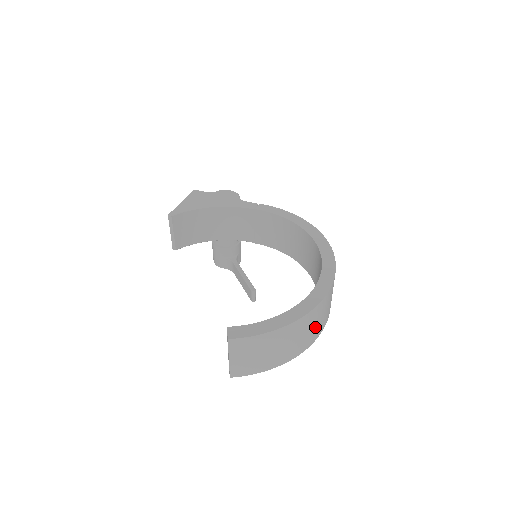
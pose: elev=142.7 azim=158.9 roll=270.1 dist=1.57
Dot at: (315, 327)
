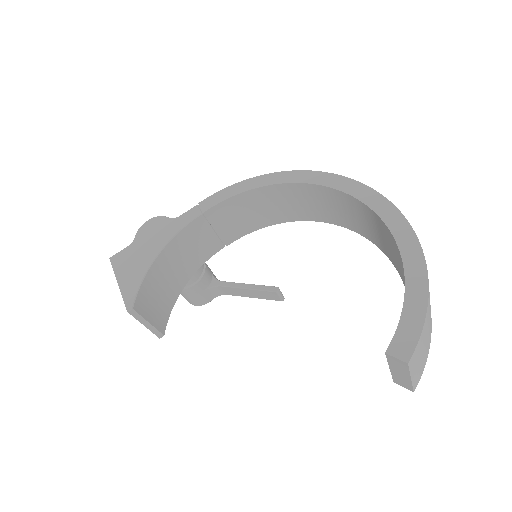
Dot at: occluded
